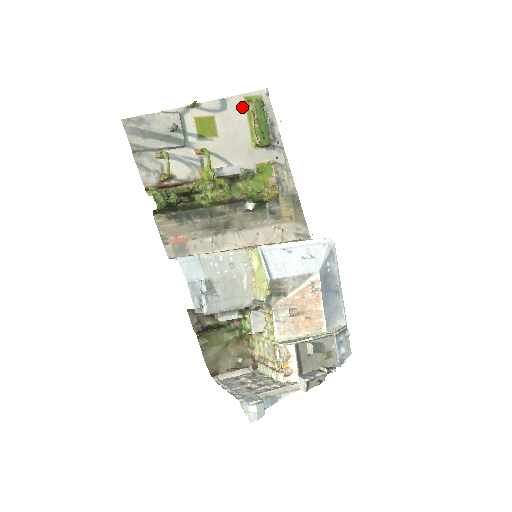
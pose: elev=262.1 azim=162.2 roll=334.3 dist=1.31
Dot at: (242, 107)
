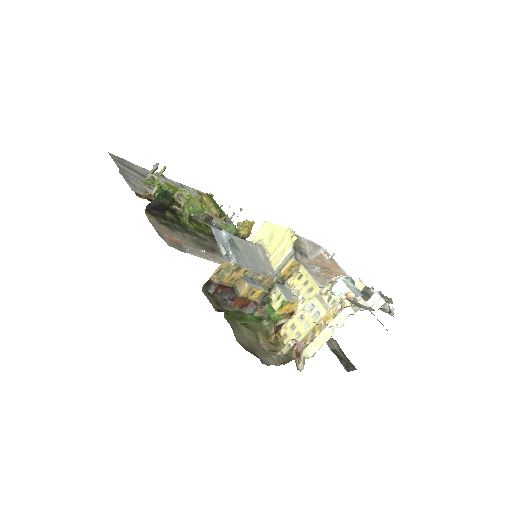
Dot at: (196, 194)
